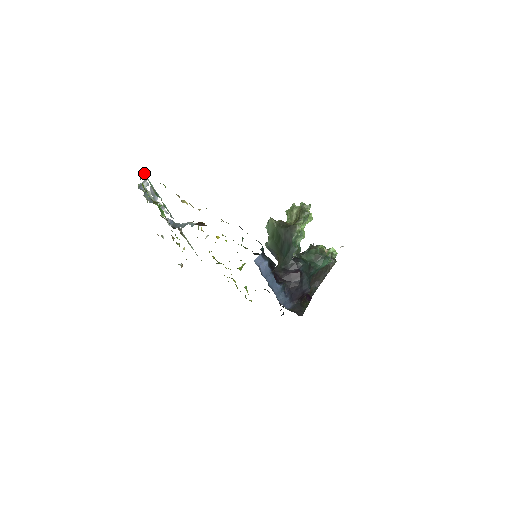
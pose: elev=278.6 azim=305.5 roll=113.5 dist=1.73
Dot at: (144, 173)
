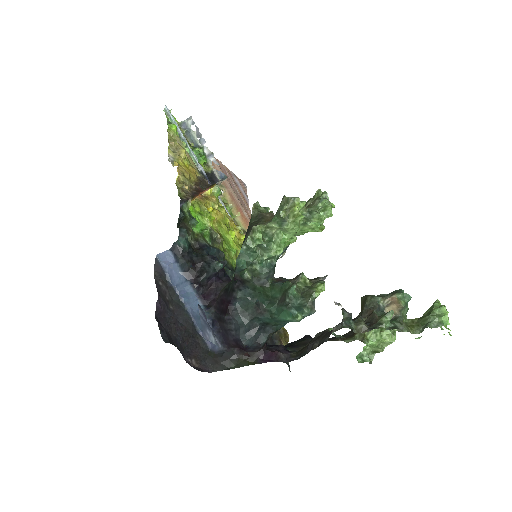
Dot at: (166, 108)
